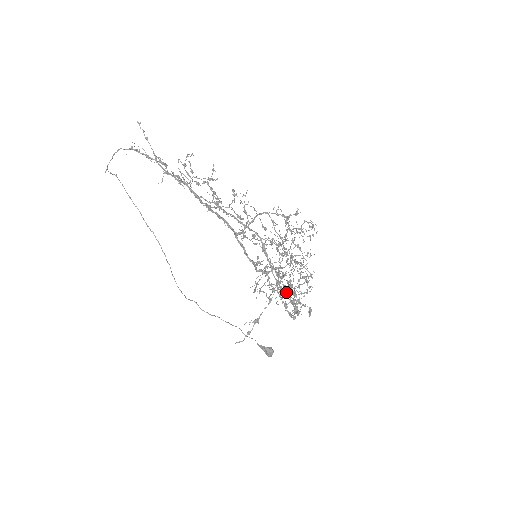
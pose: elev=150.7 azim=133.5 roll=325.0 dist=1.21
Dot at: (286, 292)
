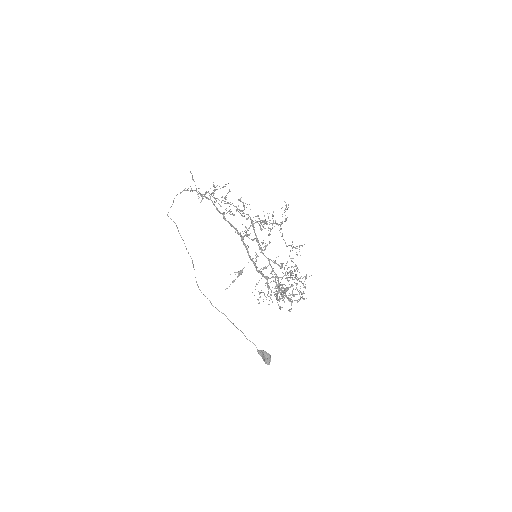
Dot at: (281, 295)
